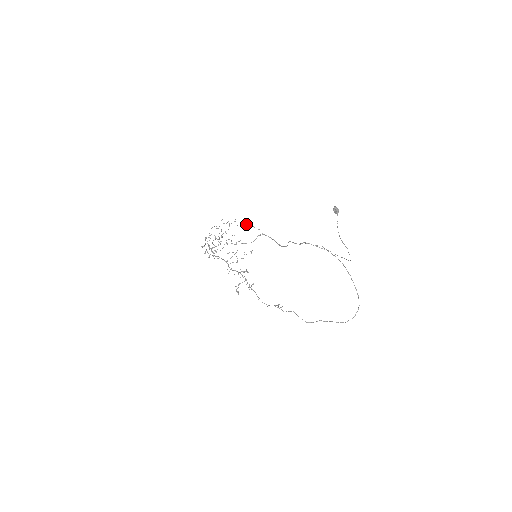
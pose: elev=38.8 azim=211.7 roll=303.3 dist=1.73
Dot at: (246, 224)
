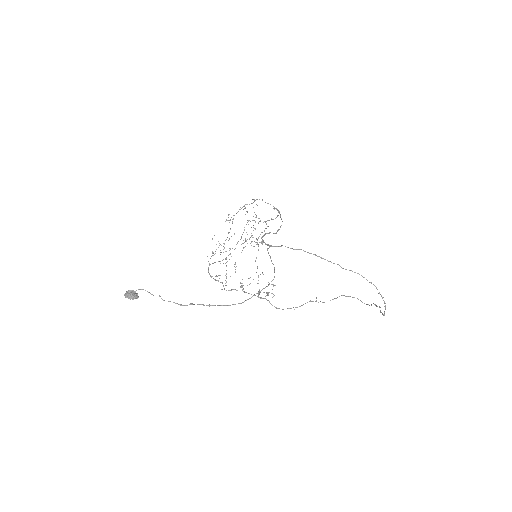
Dot at: occluded
